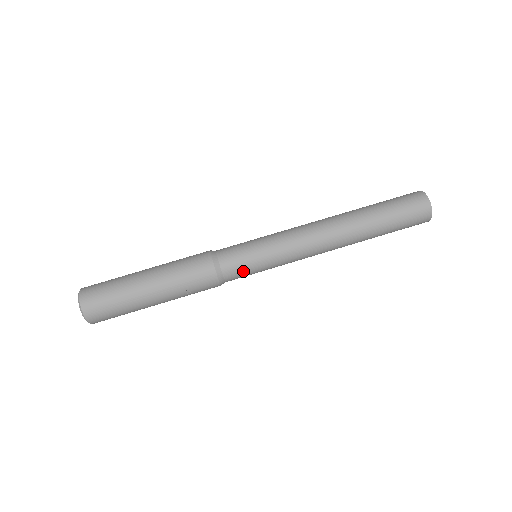
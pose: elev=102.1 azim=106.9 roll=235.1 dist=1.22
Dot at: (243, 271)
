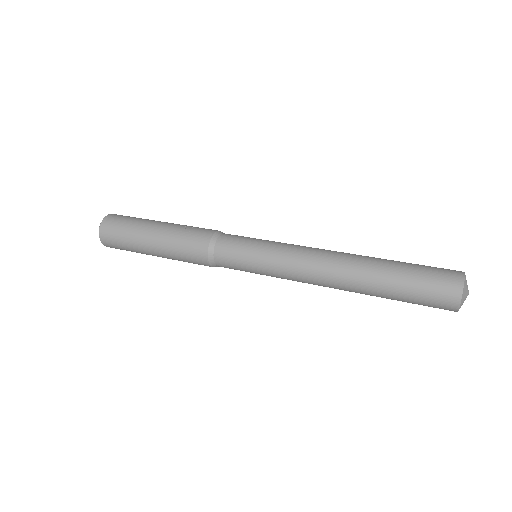
Dot at: (239, 238)
